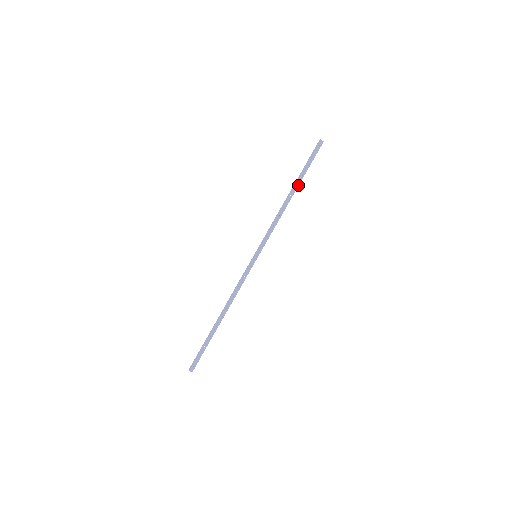
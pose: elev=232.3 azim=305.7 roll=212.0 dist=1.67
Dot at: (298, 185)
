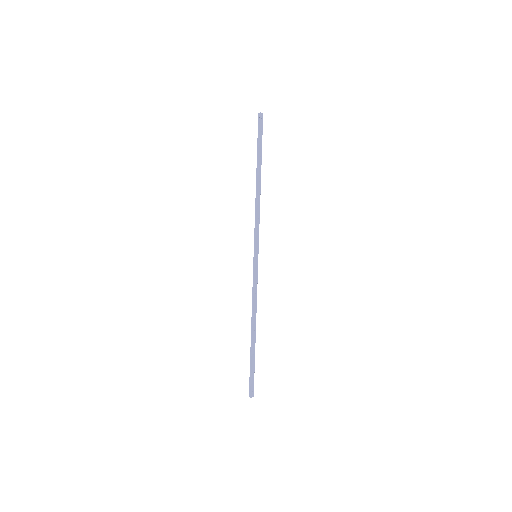
Dot at: occluded
